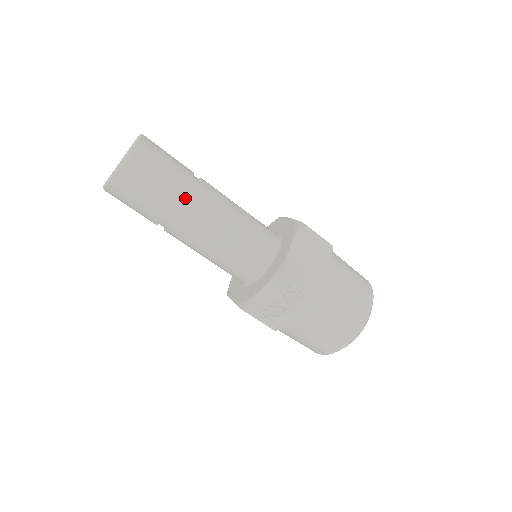
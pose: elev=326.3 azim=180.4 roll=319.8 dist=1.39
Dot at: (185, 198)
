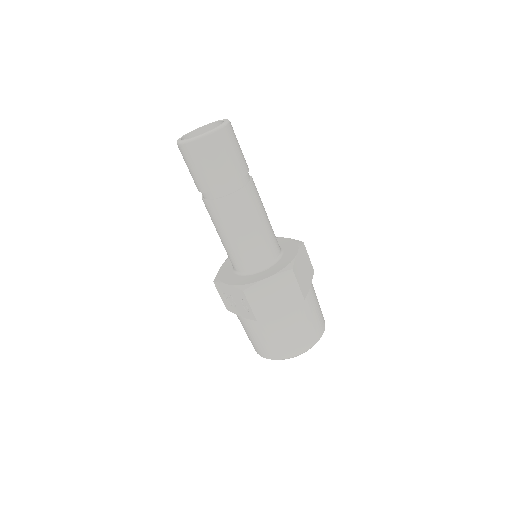
Dot at: (219, 192)
